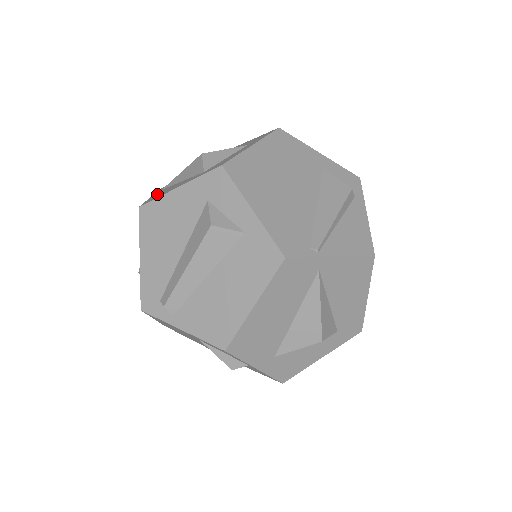
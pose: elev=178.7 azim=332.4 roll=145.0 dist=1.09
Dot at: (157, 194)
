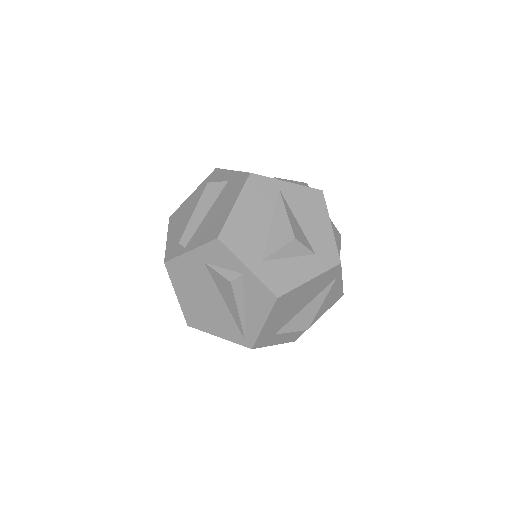
Dot at: occluded
